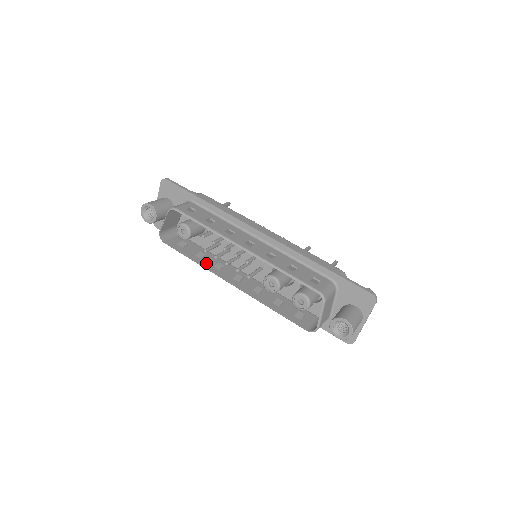
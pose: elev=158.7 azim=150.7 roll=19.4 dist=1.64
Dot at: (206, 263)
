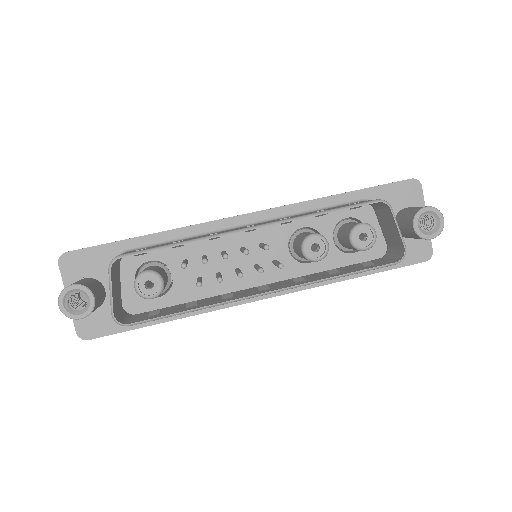
Dot at: (210, 303)
